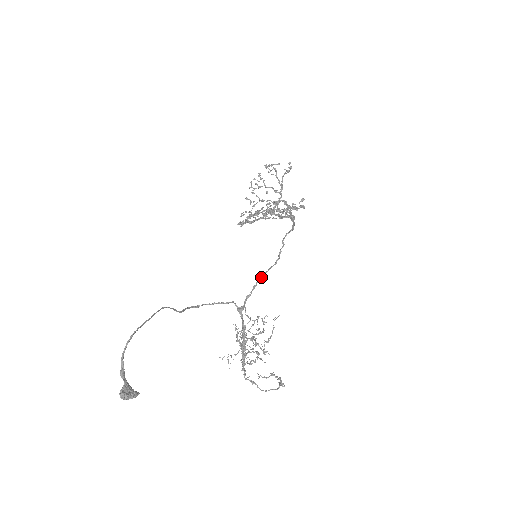
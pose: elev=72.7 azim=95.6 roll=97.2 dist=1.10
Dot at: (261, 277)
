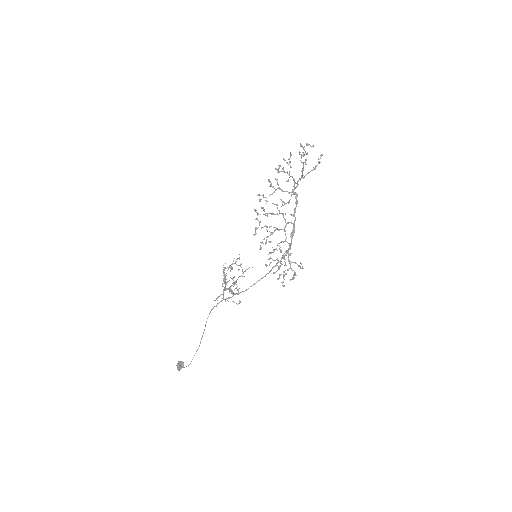
Dot at: (254, 284)
